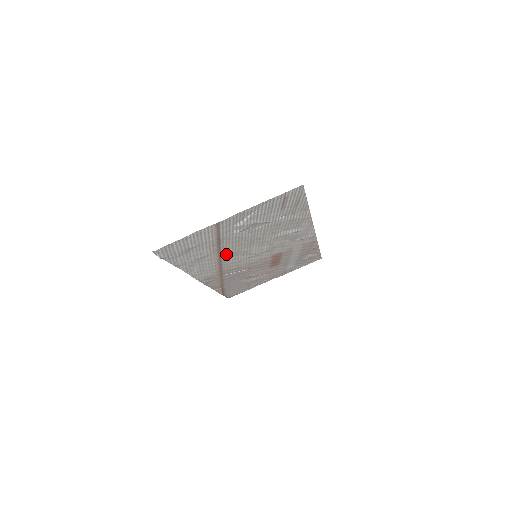
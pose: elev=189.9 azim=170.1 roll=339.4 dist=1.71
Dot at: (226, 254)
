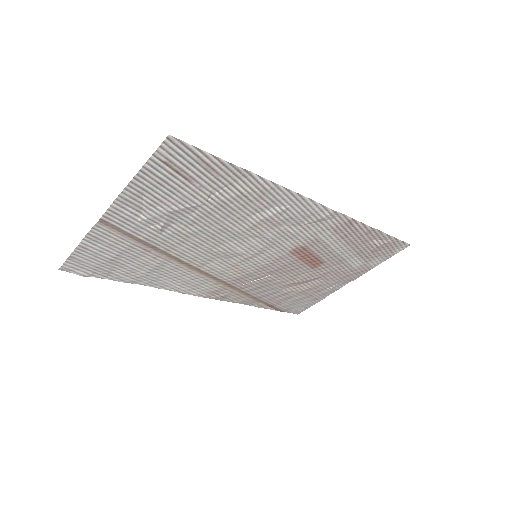
Dot at: (193, 259)
